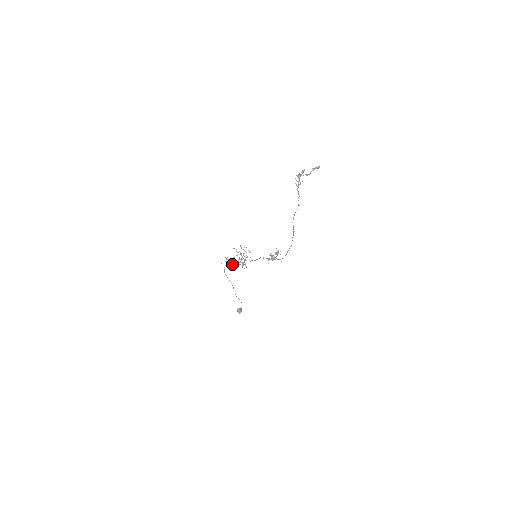
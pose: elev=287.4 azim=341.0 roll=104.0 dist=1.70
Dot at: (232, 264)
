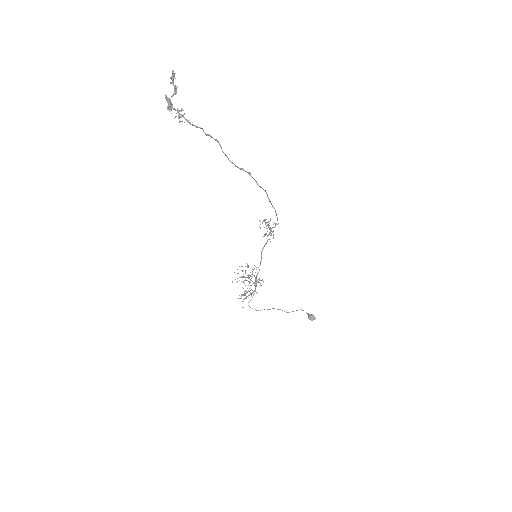
Dot at: (250, 294)
